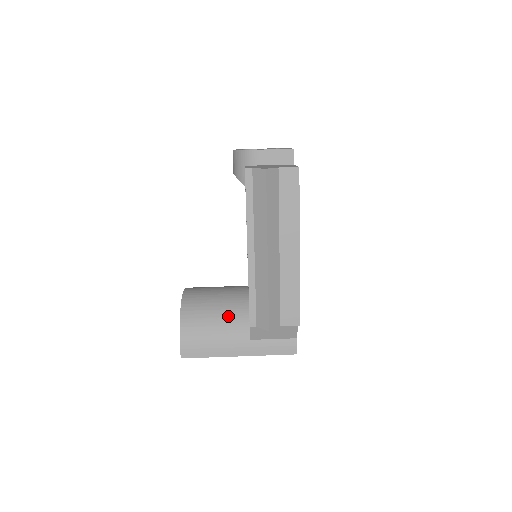
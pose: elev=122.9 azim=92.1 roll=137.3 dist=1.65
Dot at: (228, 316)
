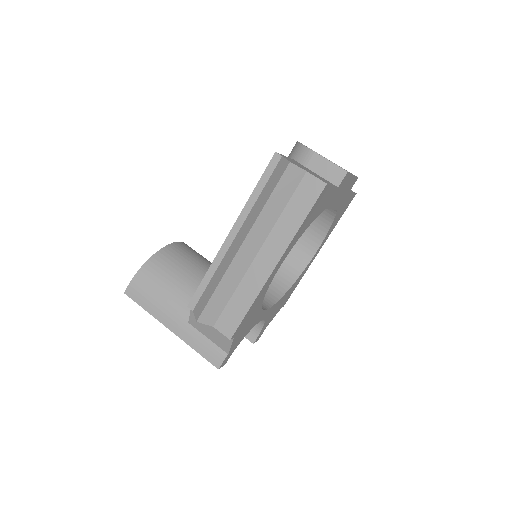
Dot at: (187, 287)
